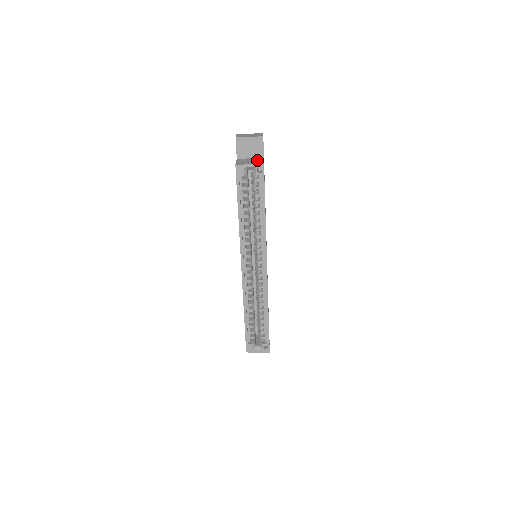
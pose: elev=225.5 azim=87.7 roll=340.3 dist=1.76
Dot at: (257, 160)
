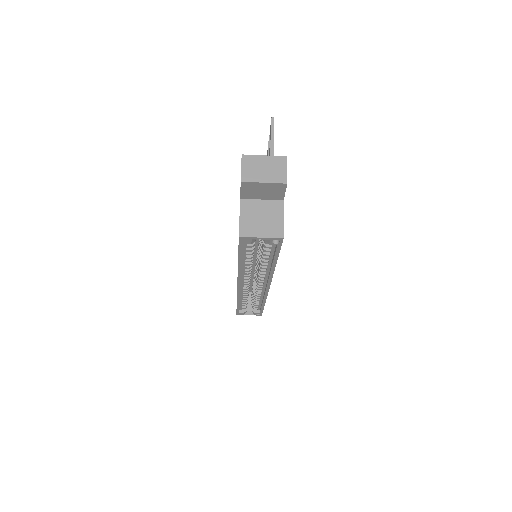
Dot at: (273, 215)
